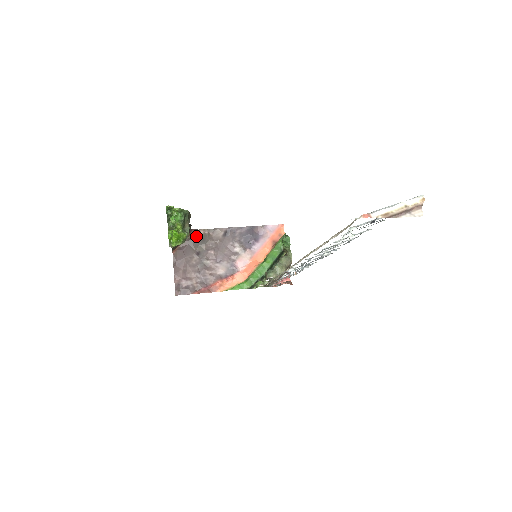
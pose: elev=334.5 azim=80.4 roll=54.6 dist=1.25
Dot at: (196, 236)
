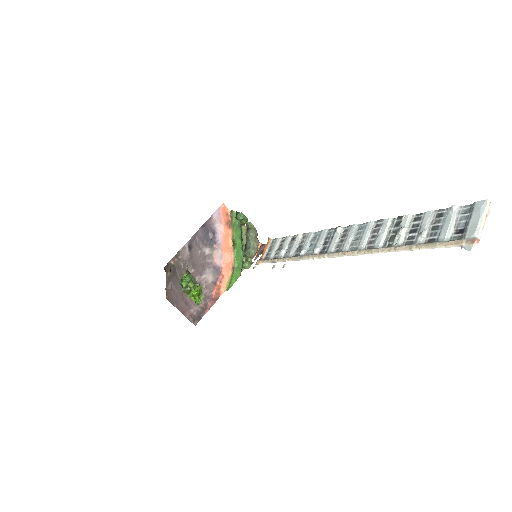
Dot at: (171, 269)
